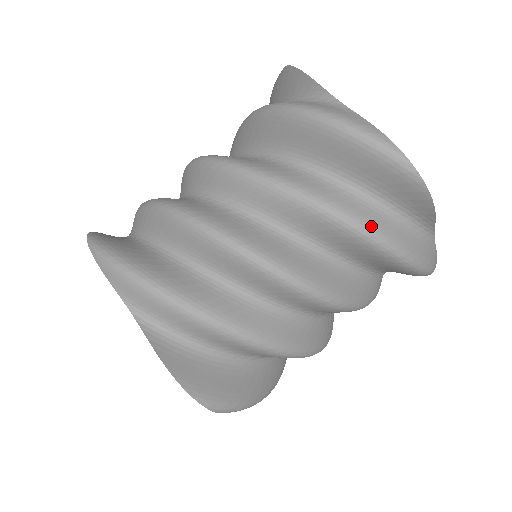
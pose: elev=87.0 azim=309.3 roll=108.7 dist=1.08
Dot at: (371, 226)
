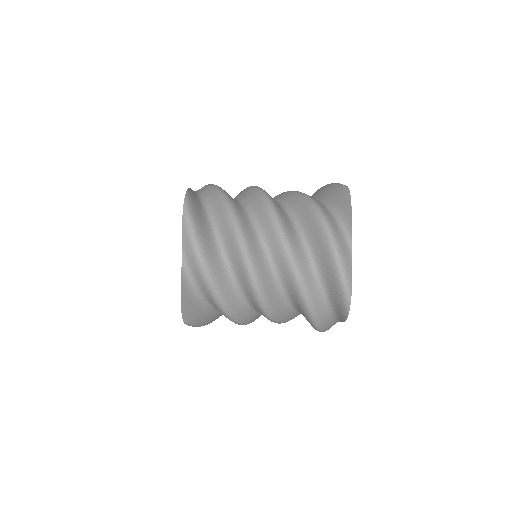
Dot at: (317, 202)
